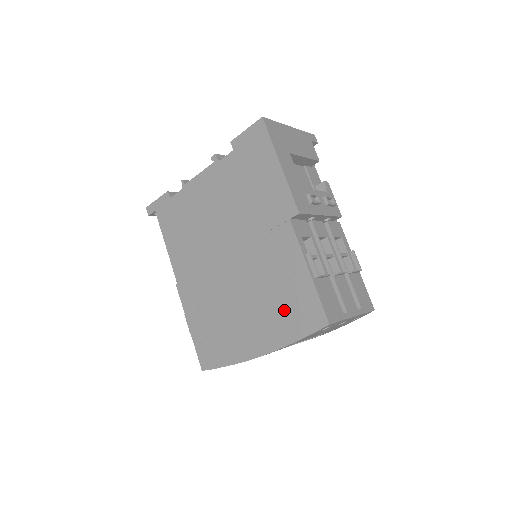
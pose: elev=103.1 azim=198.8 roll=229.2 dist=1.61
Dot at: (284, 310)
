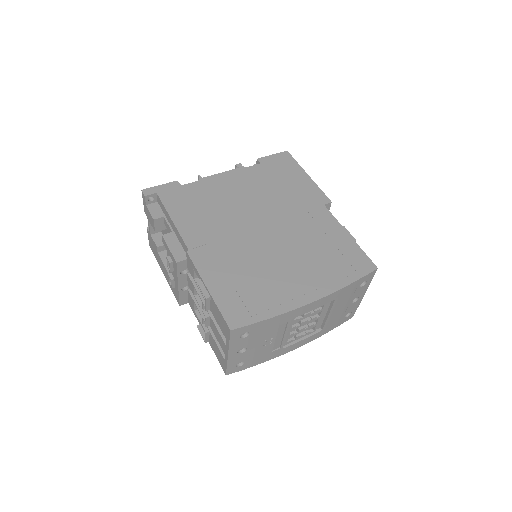
Dot at: (332, 262)
